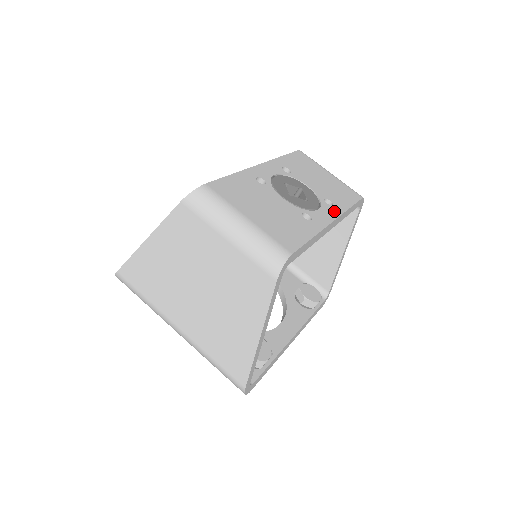
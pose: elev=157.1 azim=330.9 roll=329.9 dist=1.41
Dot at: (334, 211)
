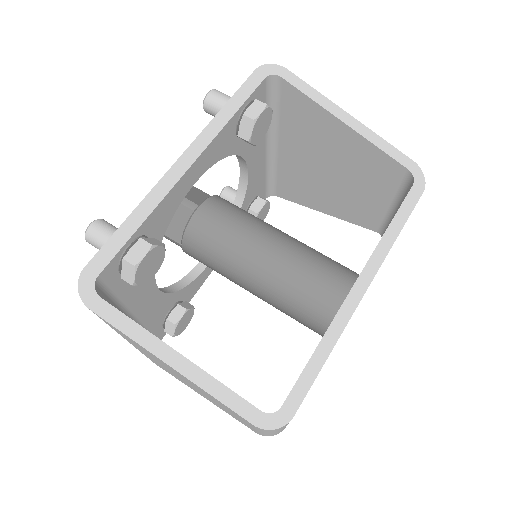
Dot at: occluded
